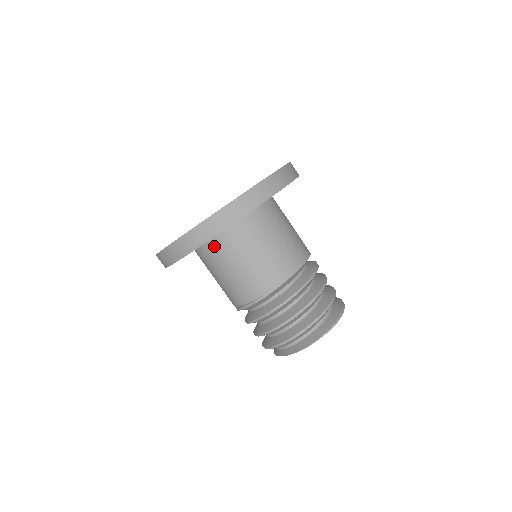
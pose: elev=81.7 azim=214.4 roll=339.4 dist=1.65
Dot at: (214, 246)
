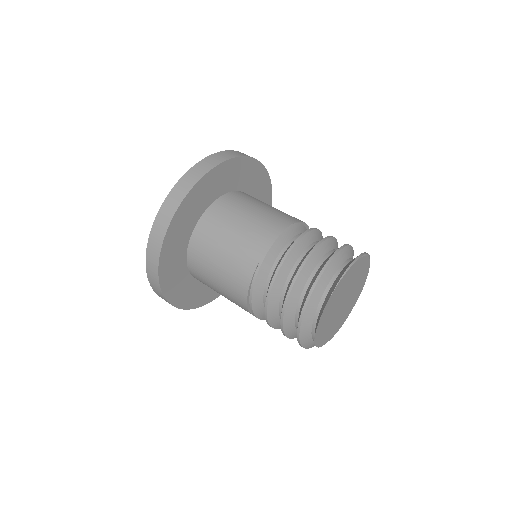
Dot at: (197, 241)
